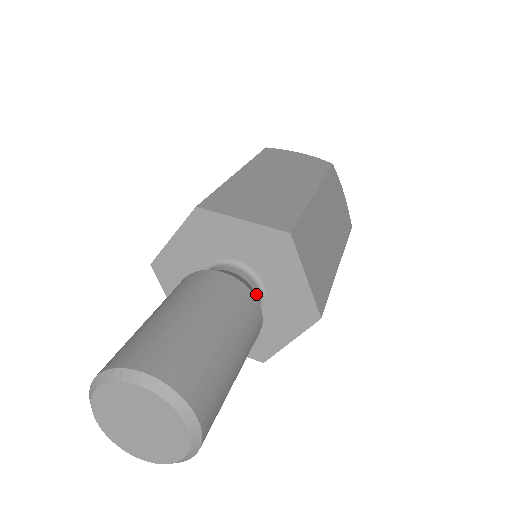
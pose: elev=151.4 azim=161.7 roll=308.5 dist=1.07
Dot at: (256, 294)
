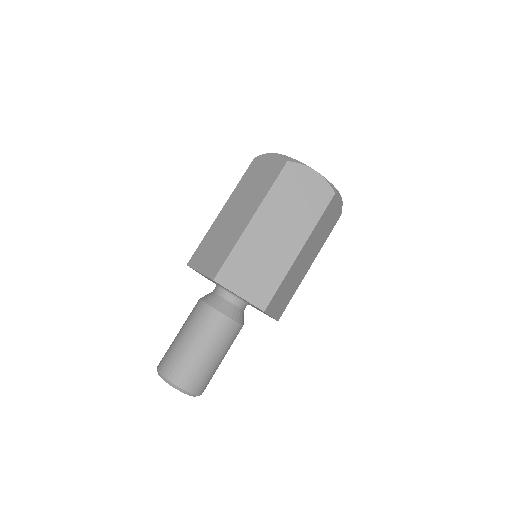
Dot at: (244, 309)
